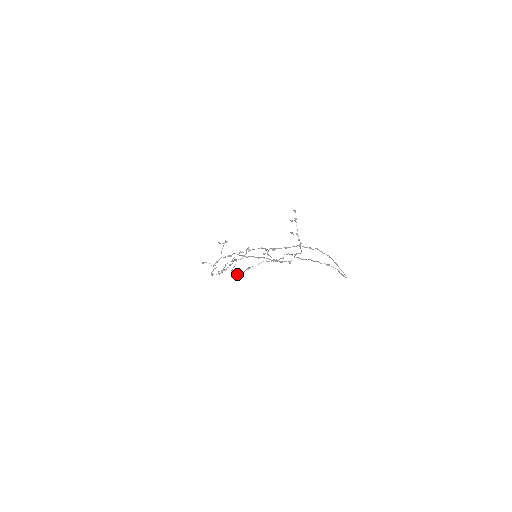
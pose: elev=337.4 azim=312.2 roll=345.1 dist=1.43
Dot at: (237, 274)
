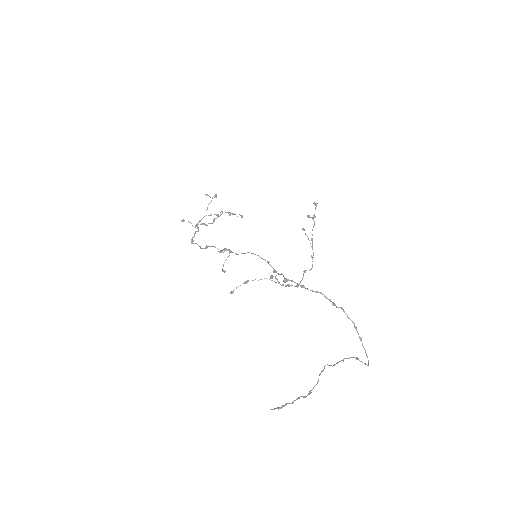
Dot at: (232, 291)
